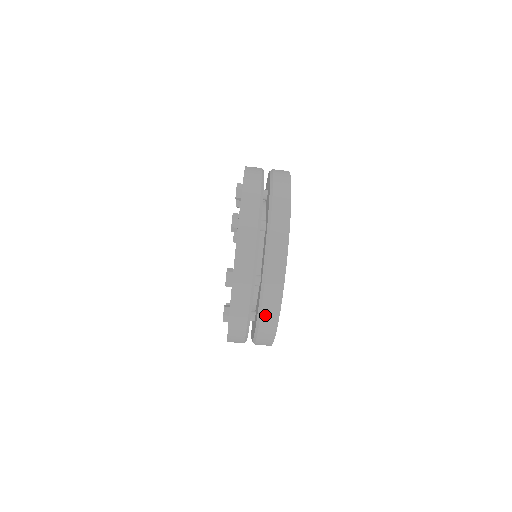
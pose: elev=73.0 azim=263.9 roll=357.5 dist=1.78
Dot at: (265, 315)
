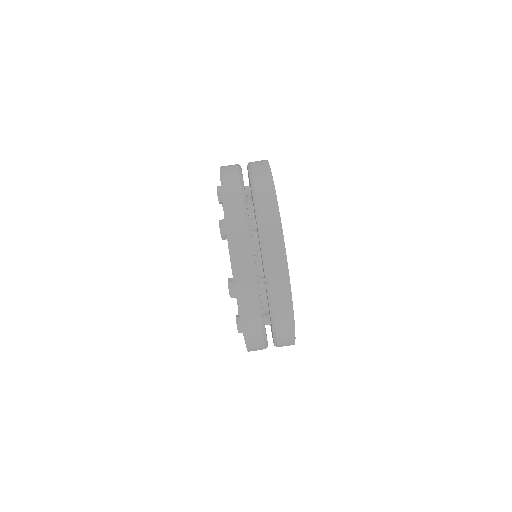
Dot at: (267, 236)
